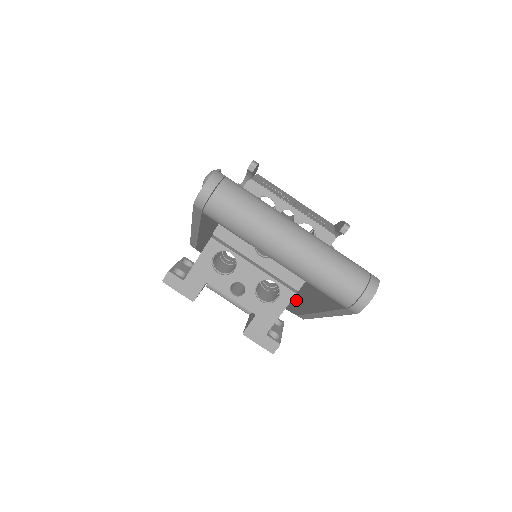
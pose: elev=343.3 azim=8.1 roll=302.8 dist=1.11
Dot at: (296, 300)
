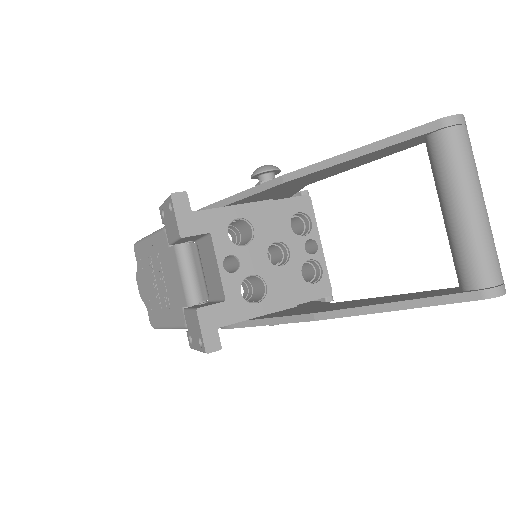
Dot at: (281, 314)
